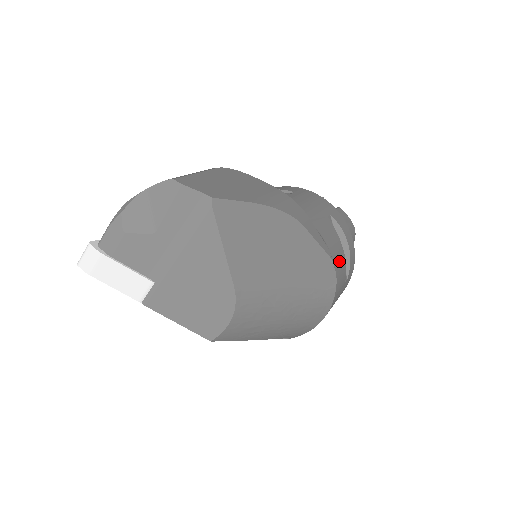
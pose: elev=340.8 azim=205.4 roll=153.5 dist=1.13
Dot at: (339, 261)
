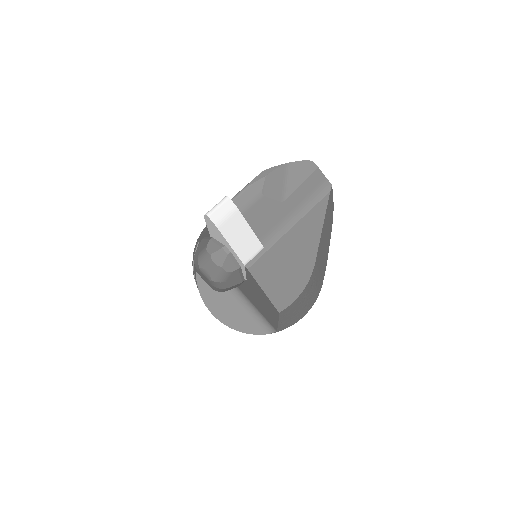
Dot at: occluded
